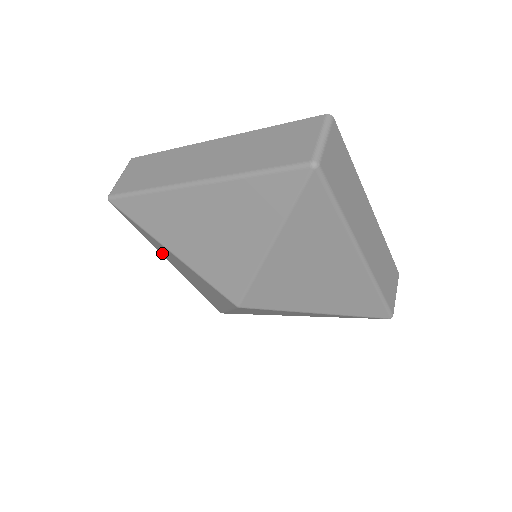
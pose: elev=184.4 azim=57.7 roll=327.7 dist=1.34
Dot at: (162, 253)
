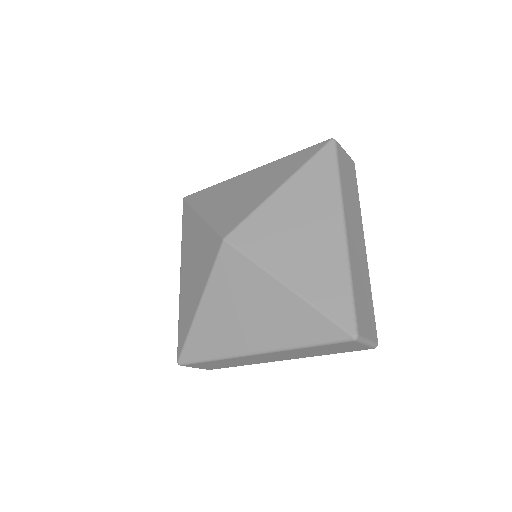
Dot at: (184, 251)
